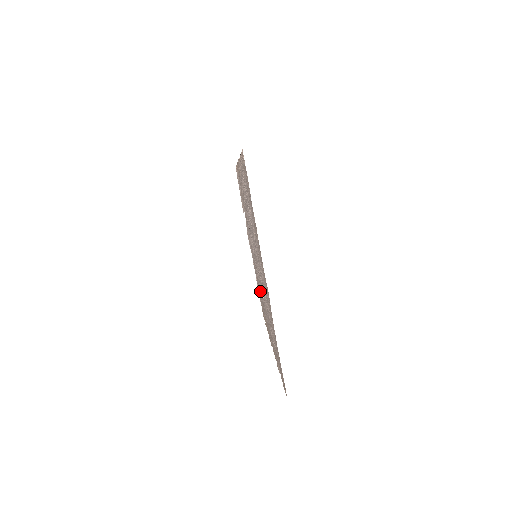
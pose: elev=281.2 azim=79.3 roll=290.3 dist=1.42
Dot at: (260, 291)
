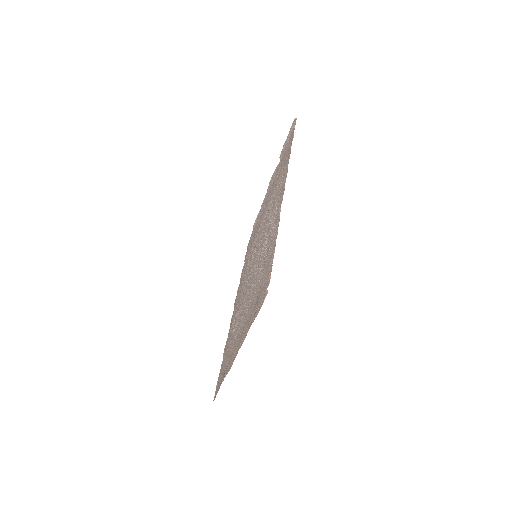
Dot at: (251, 248)
